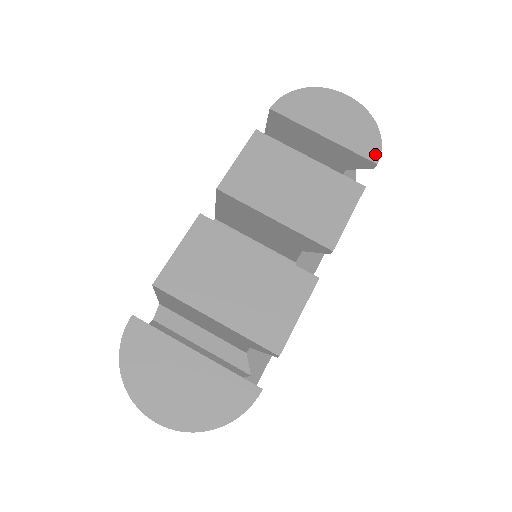
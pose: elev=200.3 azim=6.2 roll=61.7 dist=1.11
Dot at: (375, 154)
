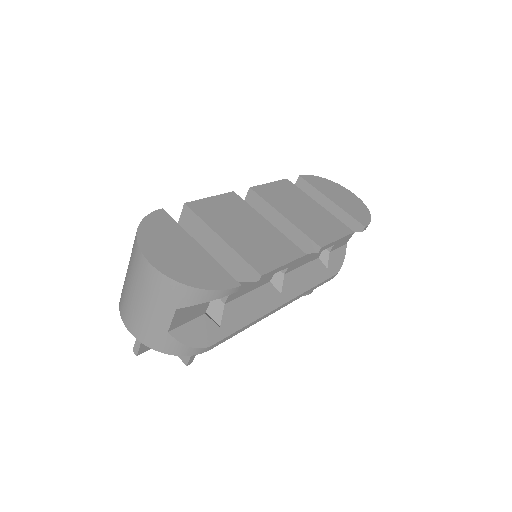
Dot at: (365, 222)
